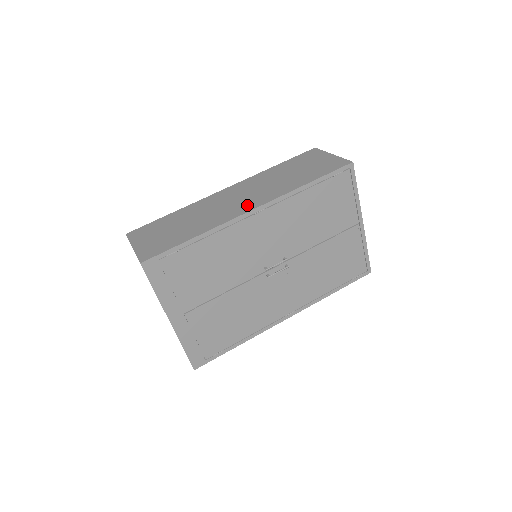
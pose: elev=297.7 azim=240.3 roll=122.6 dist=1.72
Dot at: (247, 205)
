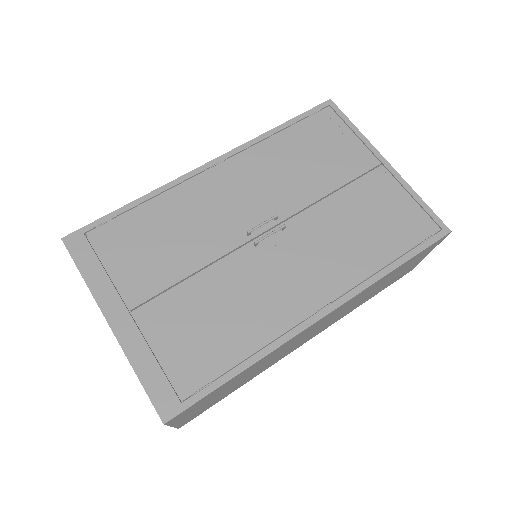
Dot at: occluded
